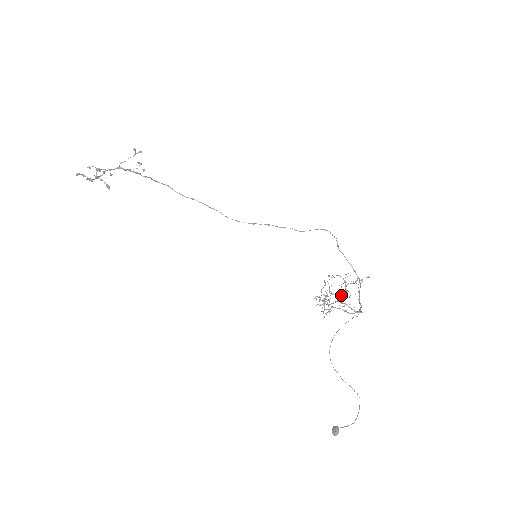
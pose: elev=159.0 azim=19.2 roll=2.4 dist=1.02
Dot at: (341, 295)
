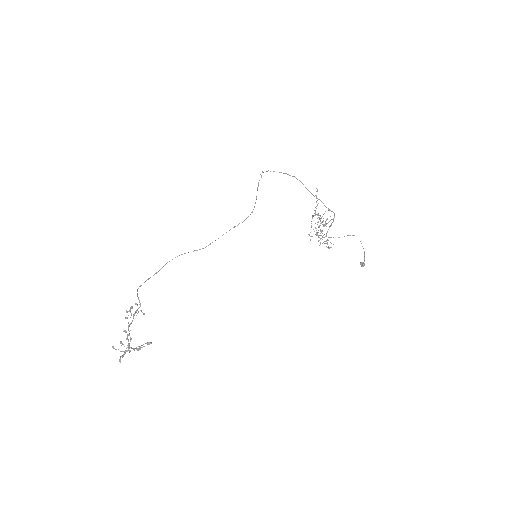
Dot at: (324, 225)
